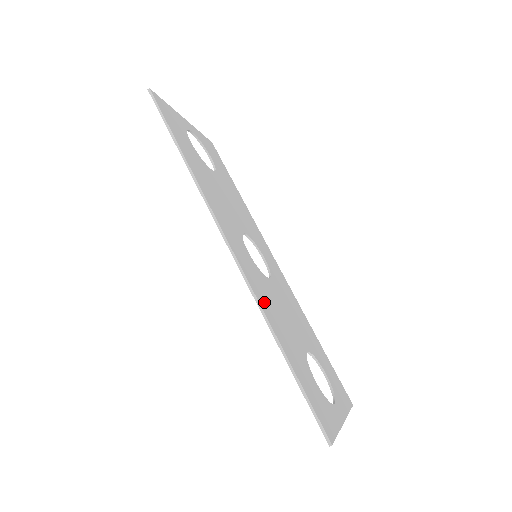
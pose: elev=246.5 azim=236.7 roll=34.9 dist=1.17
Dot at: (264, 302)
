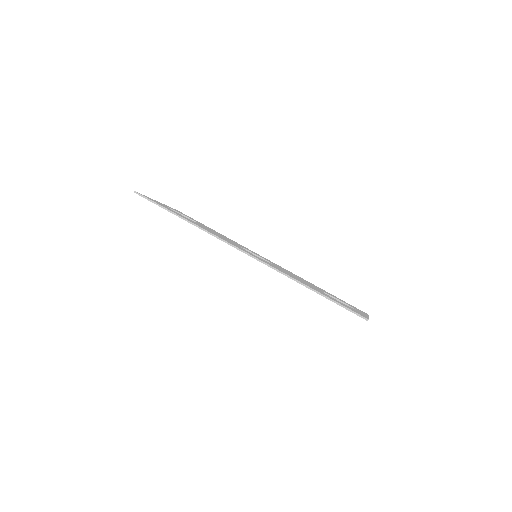
Dot at: occluded
